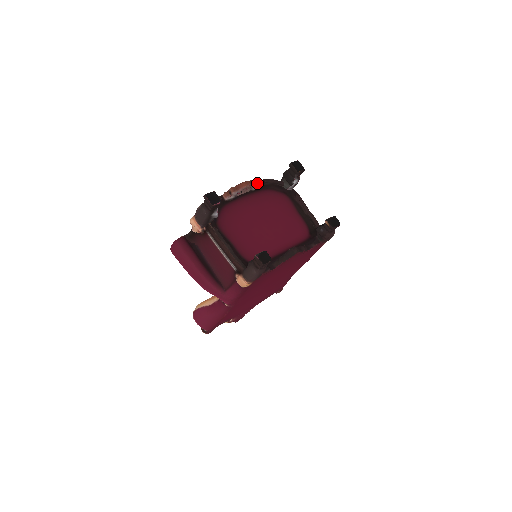
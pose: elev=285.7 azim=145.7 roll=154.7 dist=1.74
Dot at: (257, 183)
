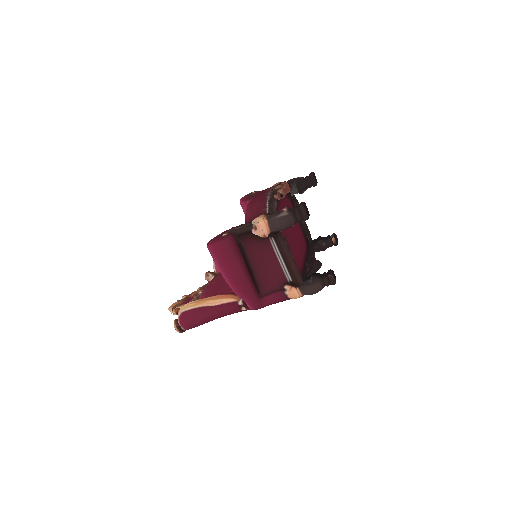
Dot at: occluded
